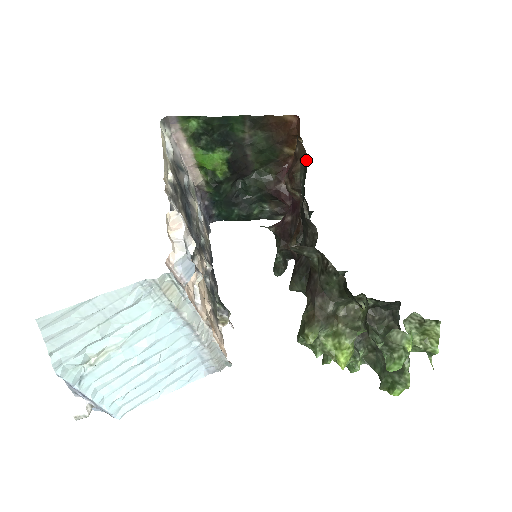
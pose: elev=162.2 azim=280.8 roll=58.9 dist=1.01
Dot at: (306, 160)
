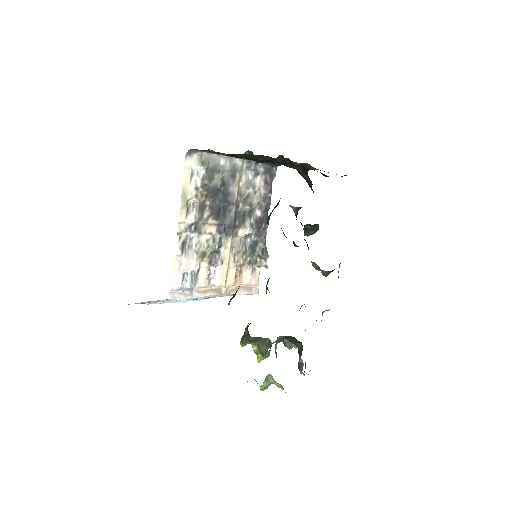
Dot at: occluded
